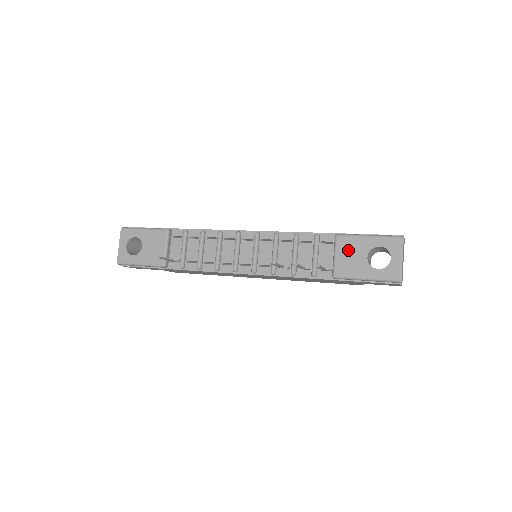
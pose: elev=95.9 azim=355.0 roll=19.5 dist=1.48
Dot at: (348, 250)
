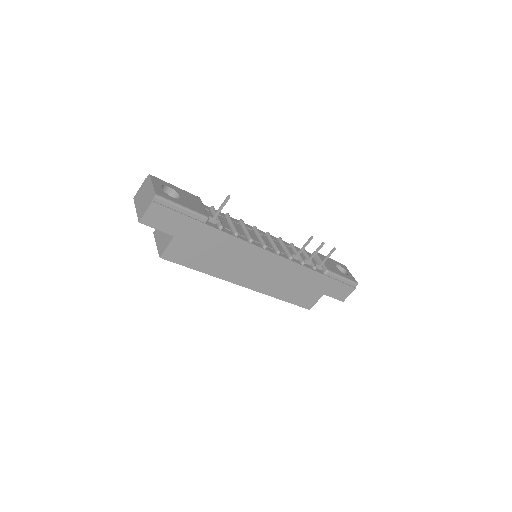
Dot at: (326, 260)
